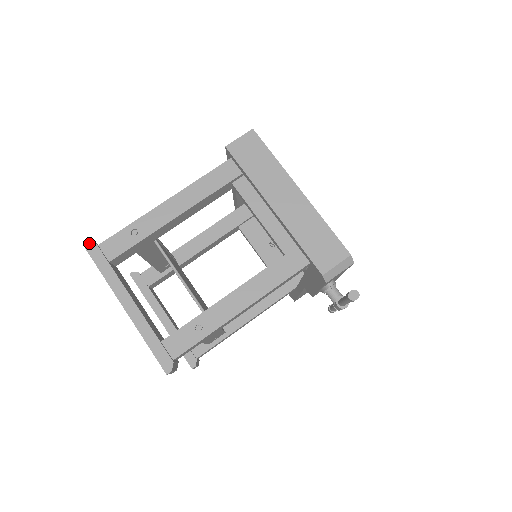
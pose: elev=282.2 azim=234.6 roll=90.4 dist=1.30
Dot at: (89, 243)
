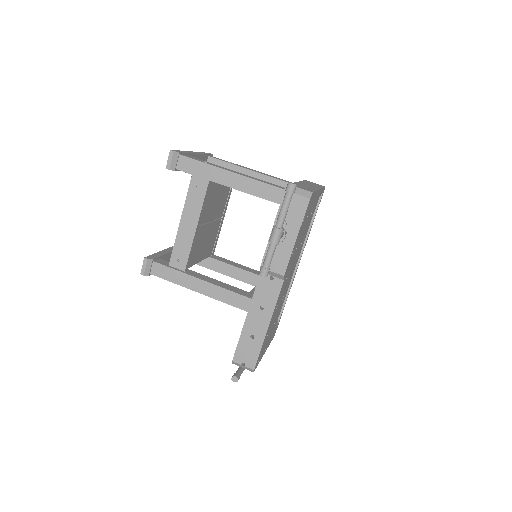
Dot at: occluded
